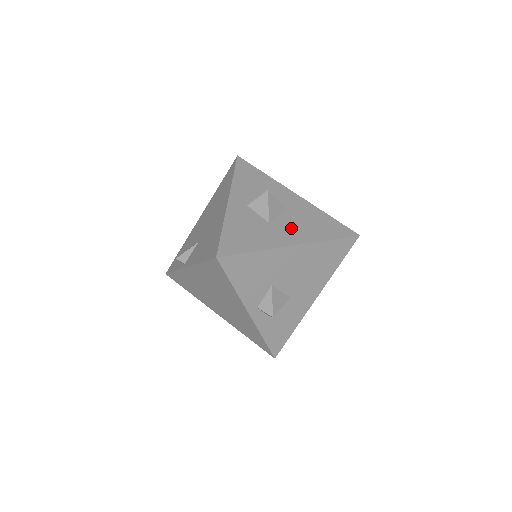
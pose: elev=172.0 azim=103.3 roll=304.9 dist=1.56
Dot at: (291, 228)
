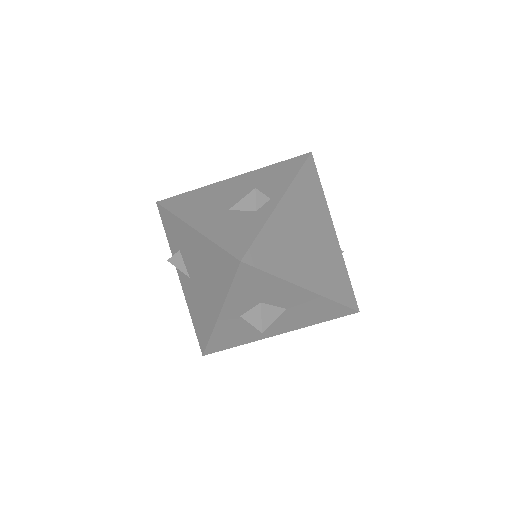
Dot at: (283, 324)
